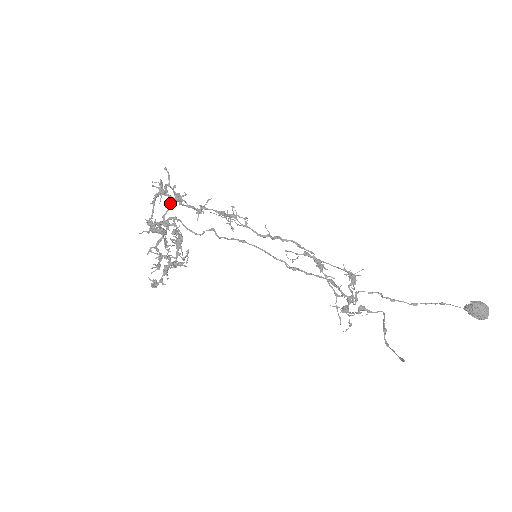
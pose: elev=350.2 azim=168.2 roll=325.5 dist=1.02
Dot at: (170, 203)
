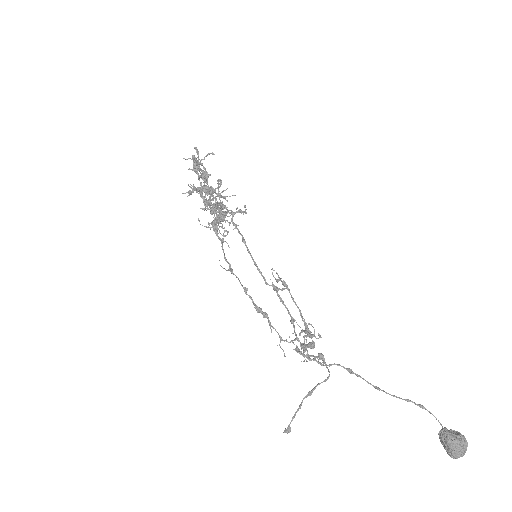
Dot at: occluded
